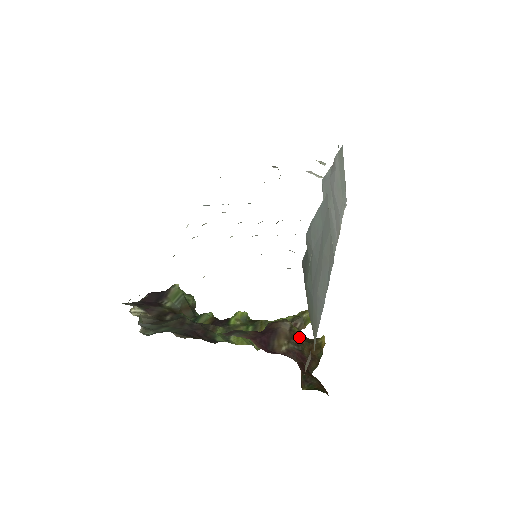
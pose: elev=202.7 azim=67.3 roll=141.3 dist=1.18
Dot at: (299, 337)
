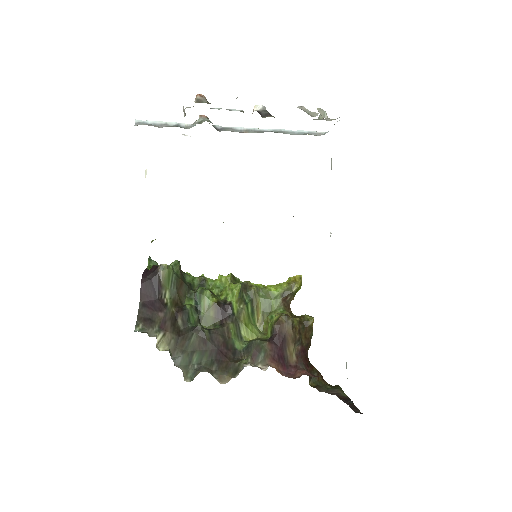
Dot at: (298, 330)
